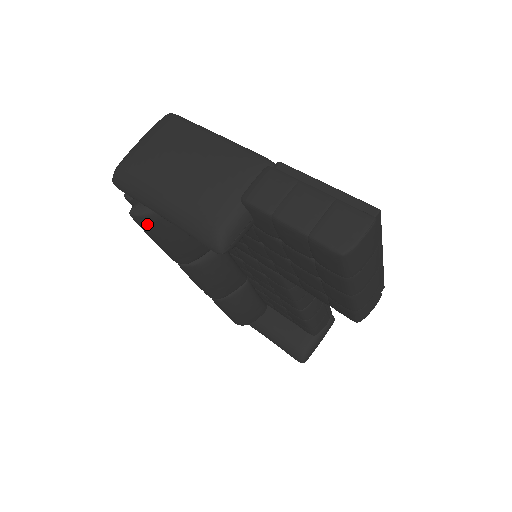
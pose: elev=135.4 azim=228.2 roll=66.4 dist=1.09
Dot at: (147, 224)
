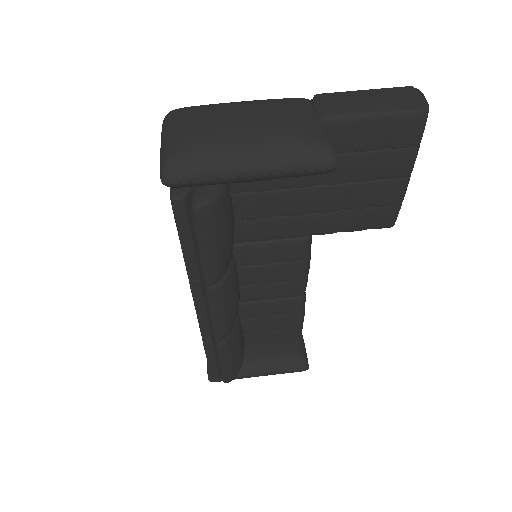
Dot at: (212, 215)
